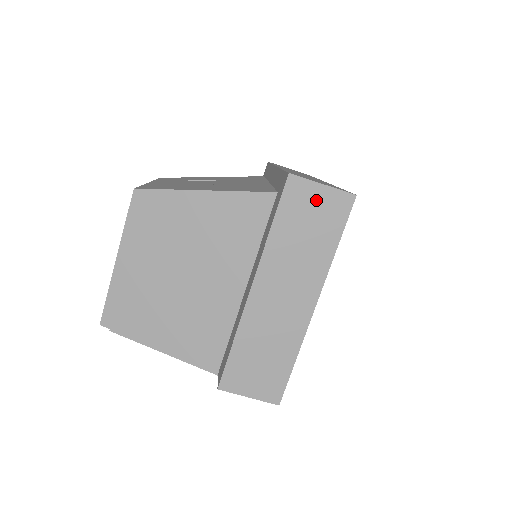
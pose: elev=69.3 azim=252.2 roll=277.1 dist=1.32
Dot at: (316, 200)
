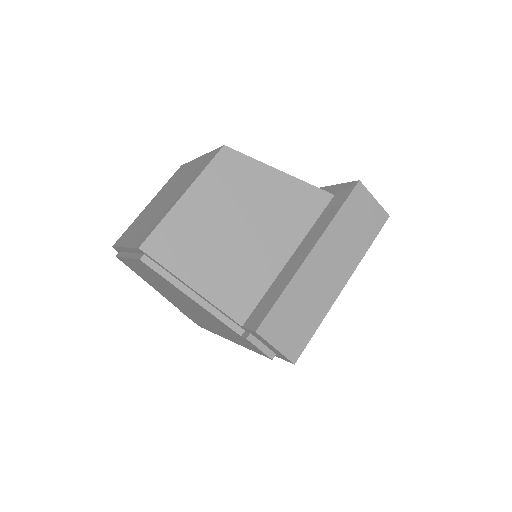
Dot at: (368, 207)
